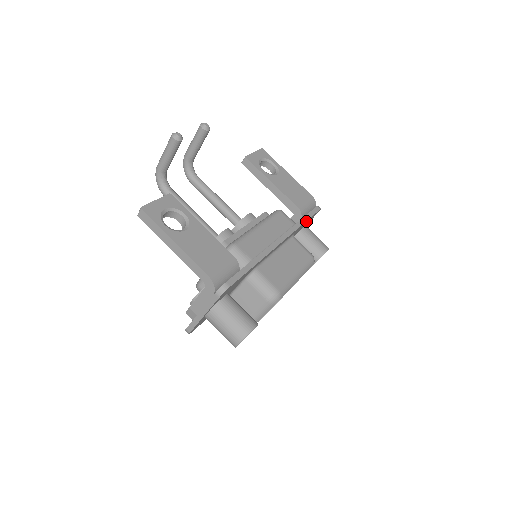
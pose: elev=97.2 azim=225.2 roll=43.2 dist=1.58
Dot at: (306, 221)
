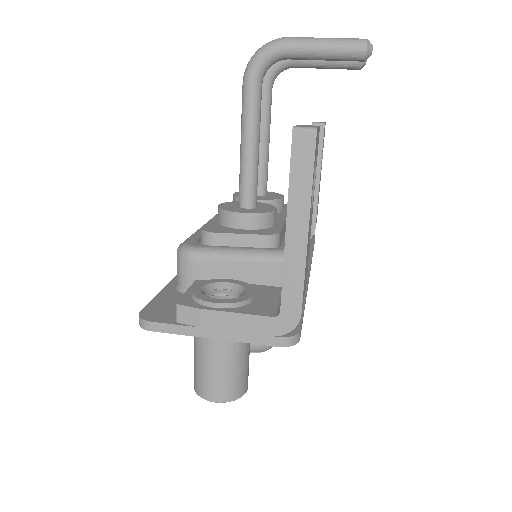
Dot at: occluded
